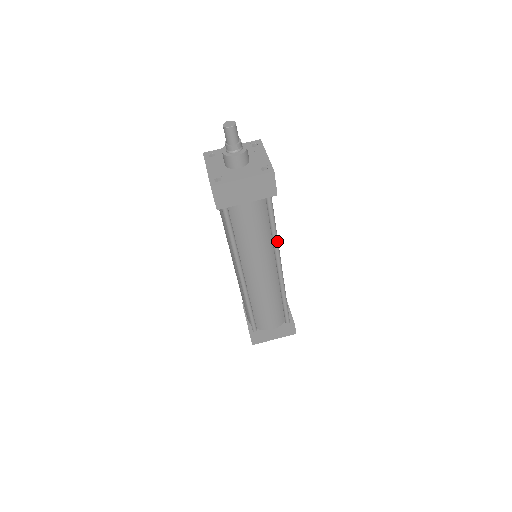
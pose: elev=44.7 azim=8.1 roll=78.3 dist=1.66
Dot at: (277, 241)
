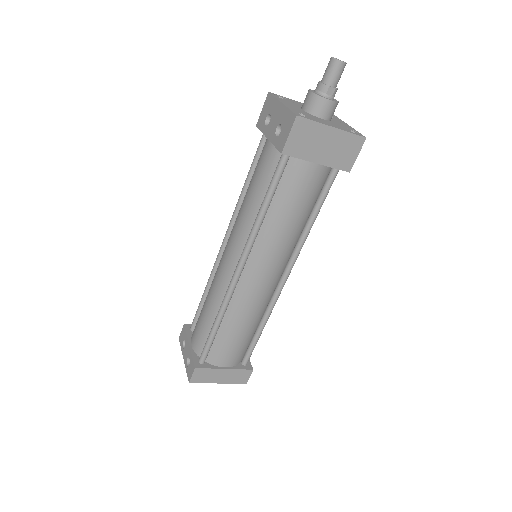
Dot at: (306, 238)
